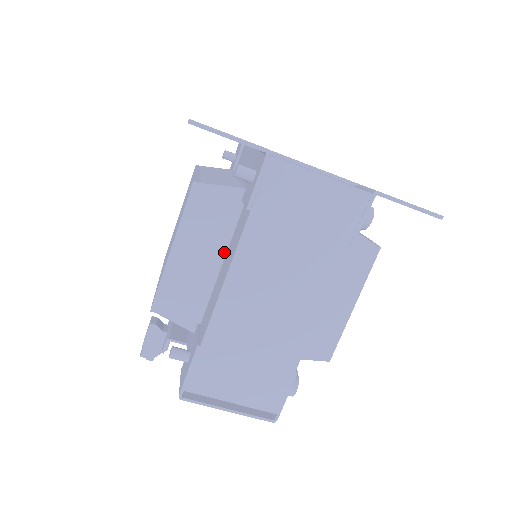
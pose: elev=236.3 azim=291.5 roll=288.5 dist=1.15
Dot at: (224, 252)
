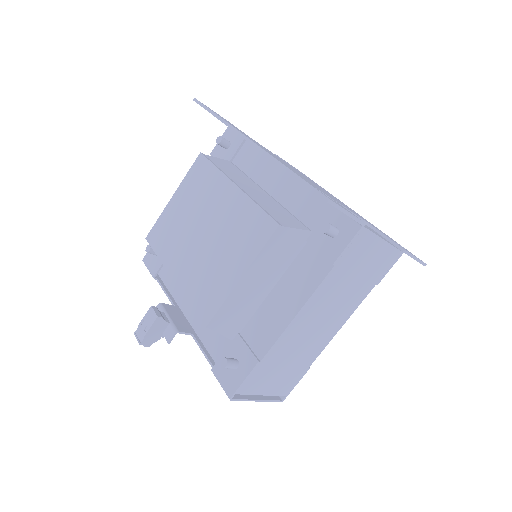
Dot at: (277, 279)
